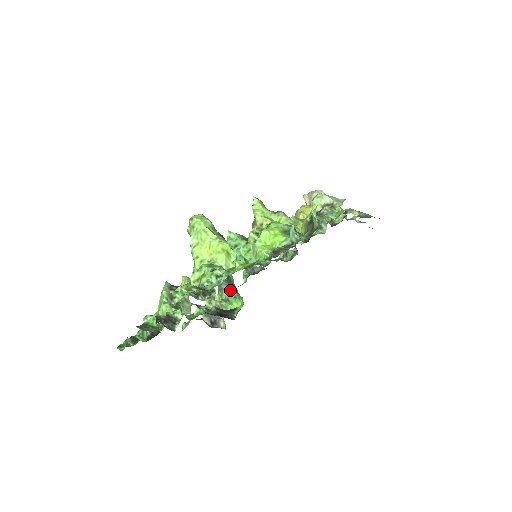
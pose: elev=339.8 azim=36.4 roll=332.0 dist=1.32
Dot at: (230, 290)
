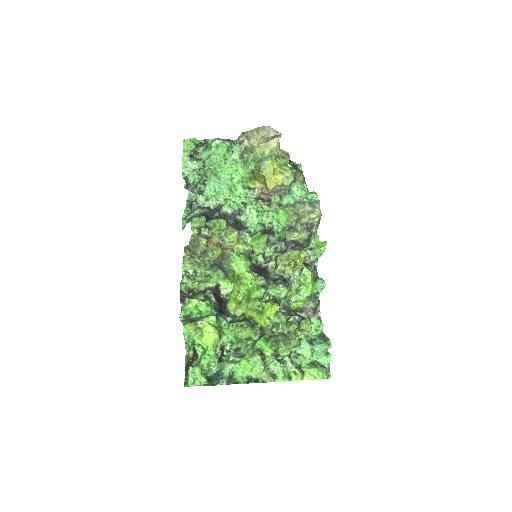
Dot at: (213, 268)
